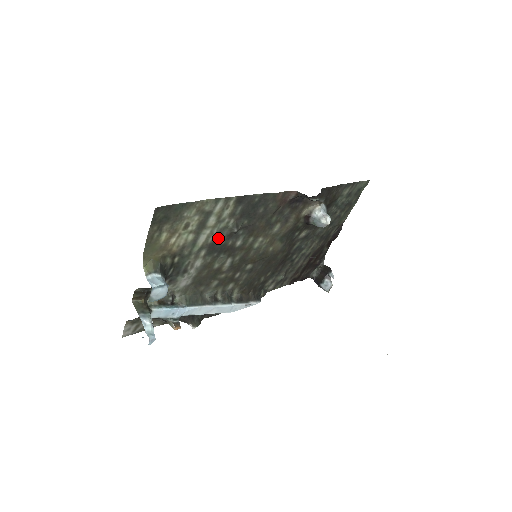
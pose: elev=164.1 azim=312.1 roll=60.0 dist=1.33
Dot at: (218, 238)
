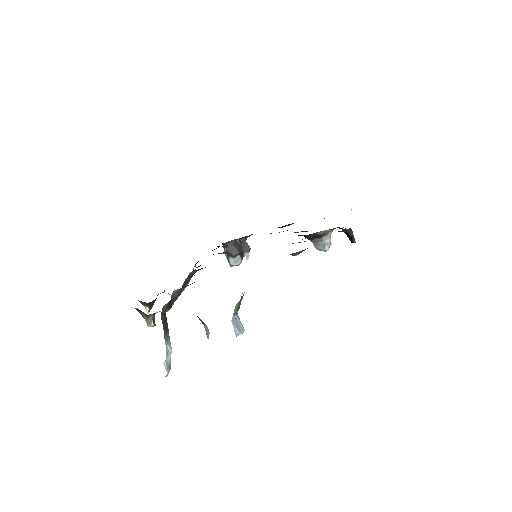
Dot at: occluded
